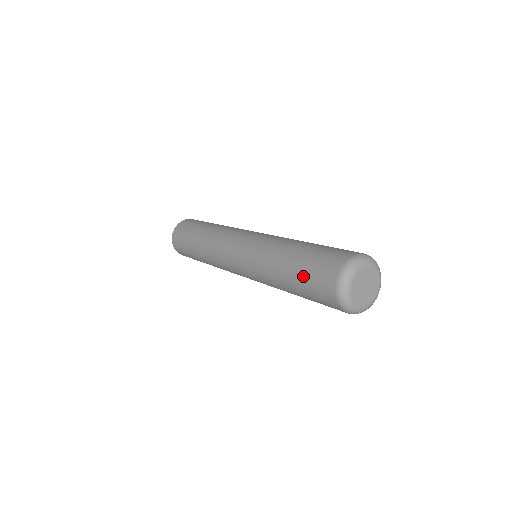
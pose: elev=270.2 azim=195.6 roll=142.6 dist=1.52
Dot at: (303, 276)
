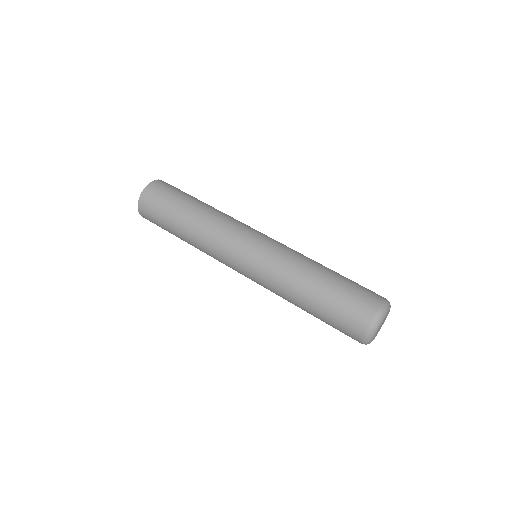
Dot at: (332, 308)
